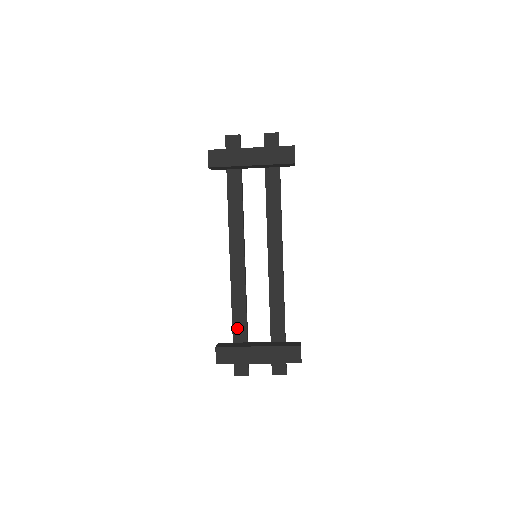
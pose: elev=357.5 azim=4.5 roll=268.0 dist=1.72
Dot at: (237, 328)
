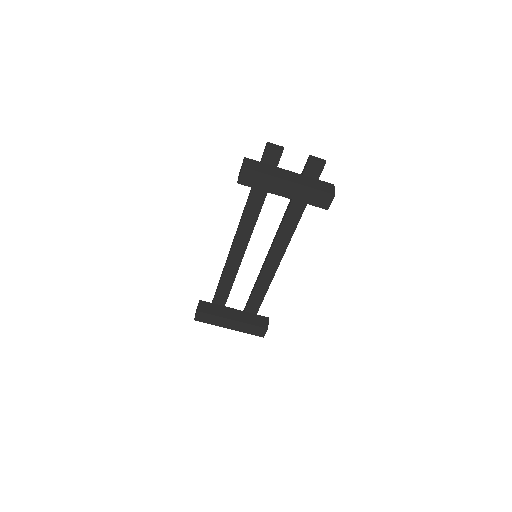
Dot at: (219, 296)
